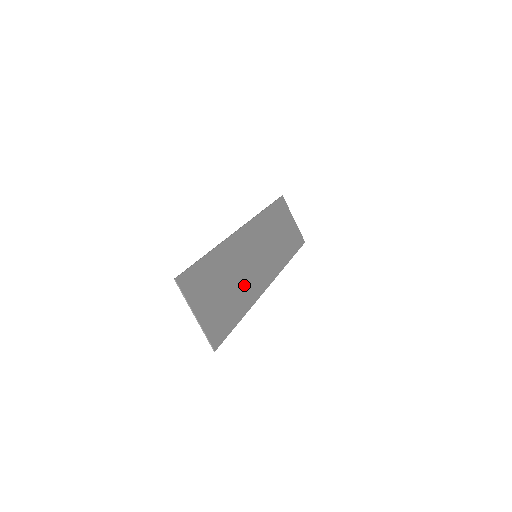
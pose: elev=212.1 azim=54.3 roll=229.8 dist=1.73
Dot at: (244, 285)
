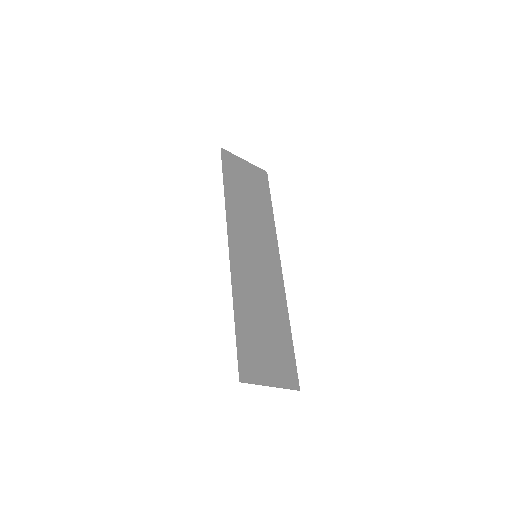
Dot at: (271, 300)
